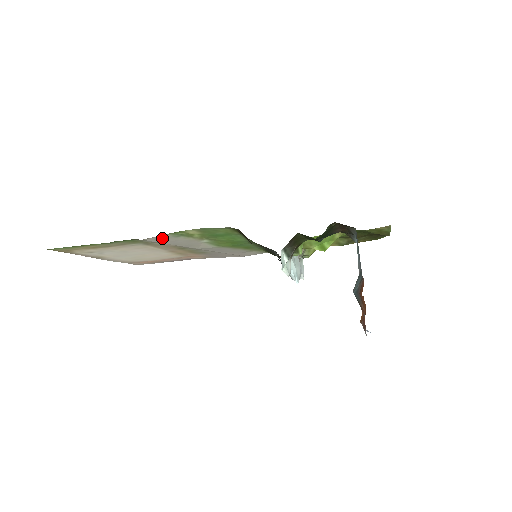
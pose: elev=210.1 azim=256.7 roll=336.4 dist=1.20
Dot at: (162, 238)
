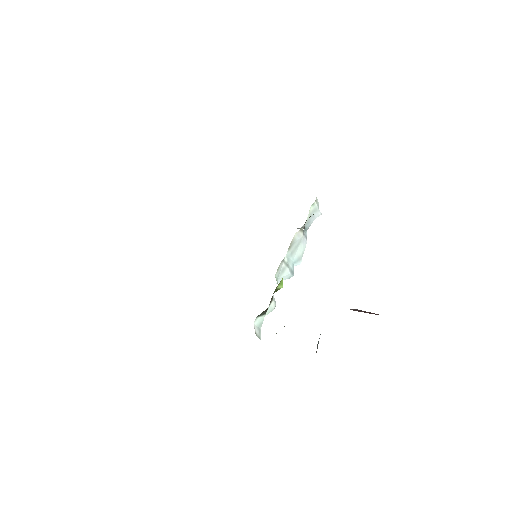
Dot at: occluded
